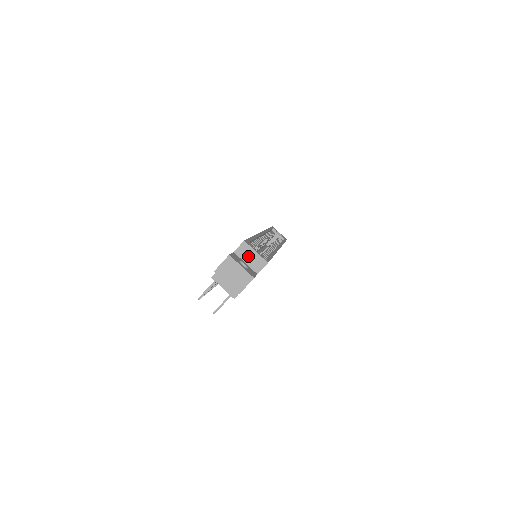
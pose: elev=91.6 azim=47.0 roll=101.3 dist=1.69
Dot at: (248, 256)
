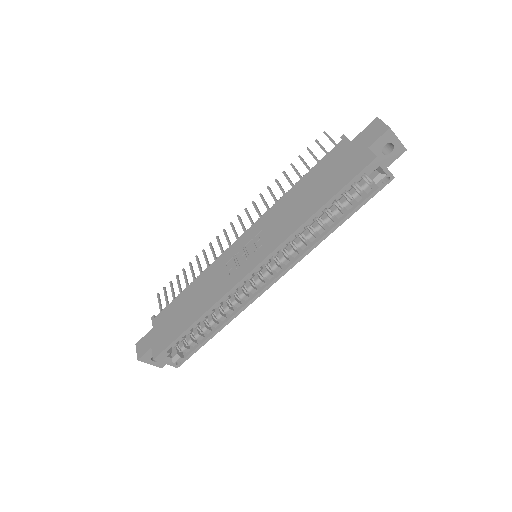
Dot at: occluded
